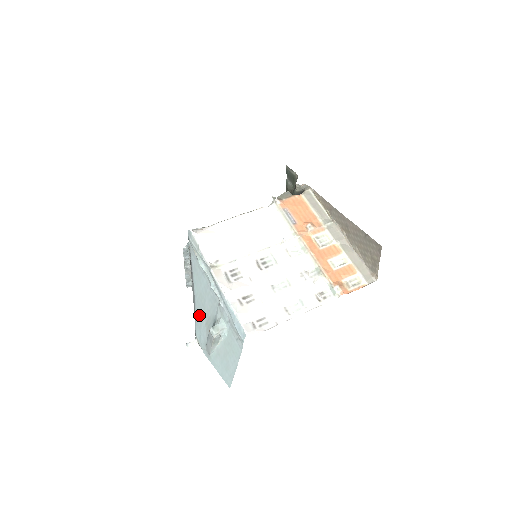
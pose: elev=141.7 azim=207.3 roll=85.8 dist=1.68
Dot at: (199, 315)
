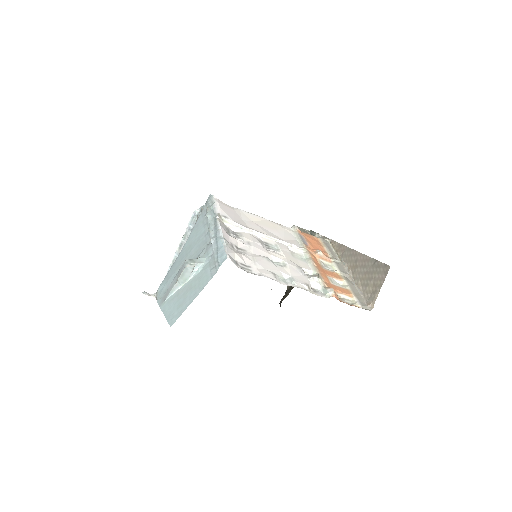
Dot at: (175, 266)
